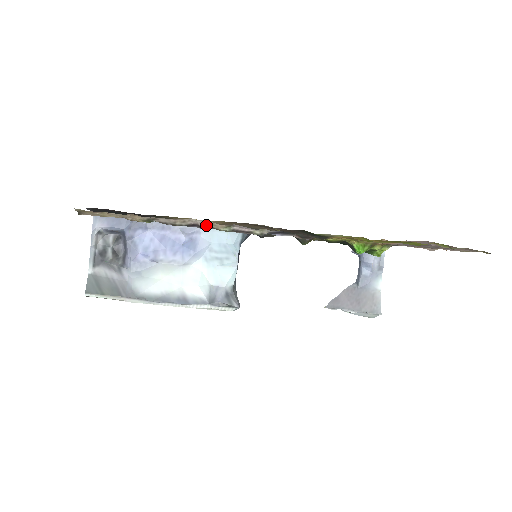
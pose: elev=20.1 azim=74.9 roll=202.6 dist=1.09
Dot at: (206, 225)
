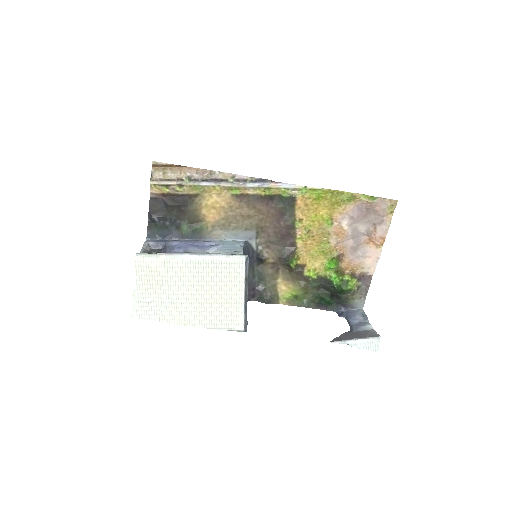
Dot at: (220, 178)
